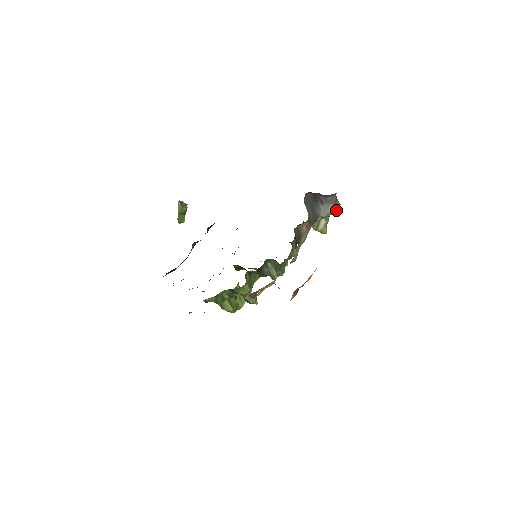
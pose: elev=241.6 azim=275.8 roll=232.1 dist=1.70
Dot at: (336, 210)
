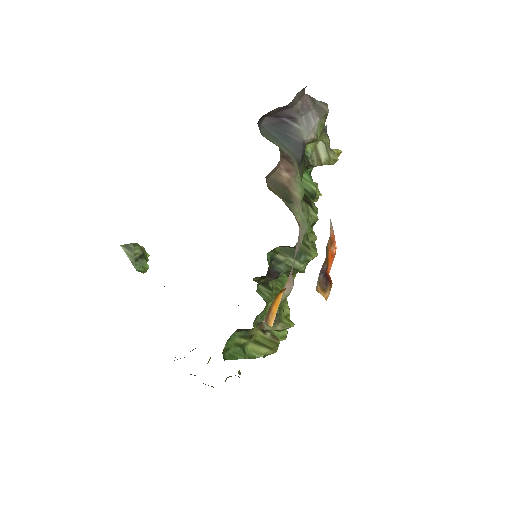
Dot at: (324, 116)
